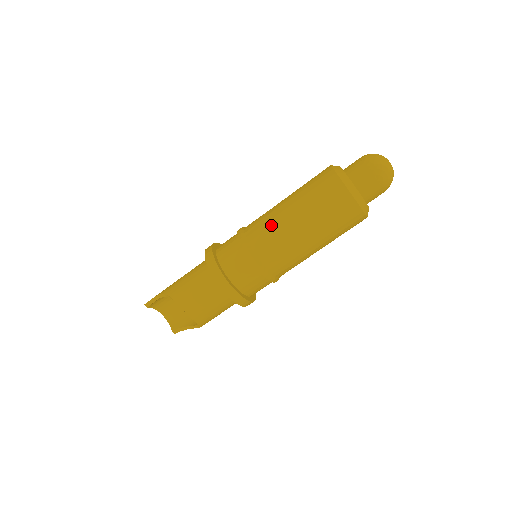
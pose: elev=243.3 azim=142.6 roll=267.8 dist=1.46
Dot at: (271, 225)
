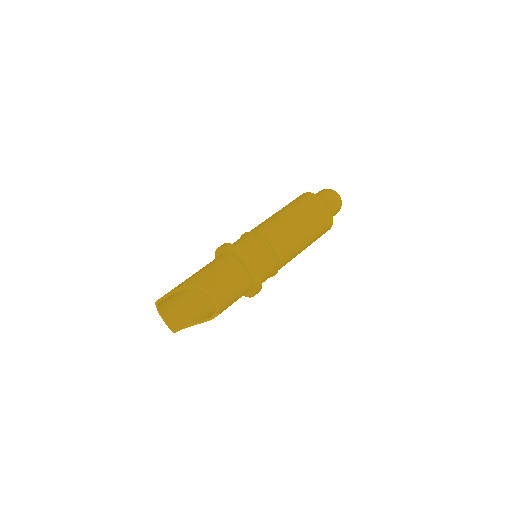
Dot at: (281, 227)
